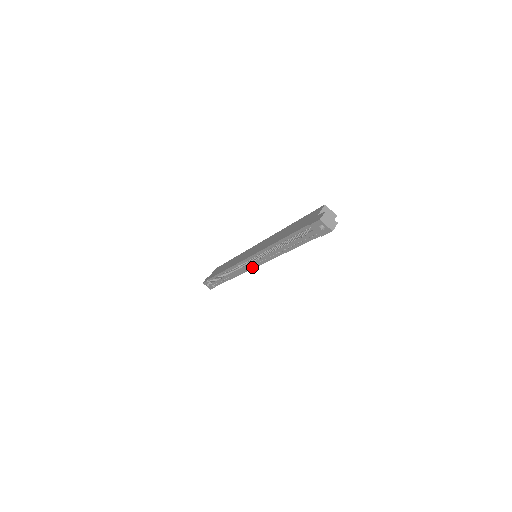
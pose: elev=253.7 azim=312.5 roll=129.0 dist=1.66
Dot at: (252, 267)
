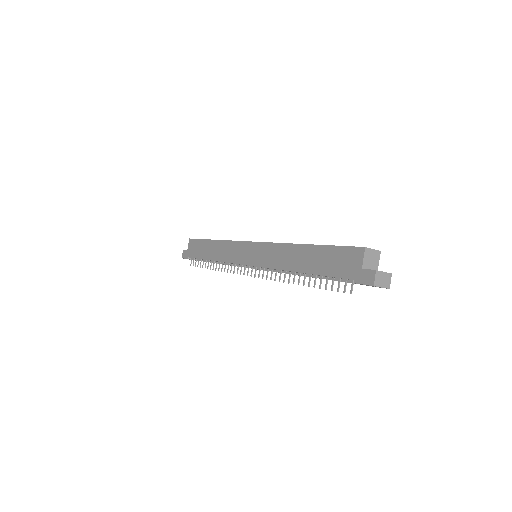
Dot at: occluded
